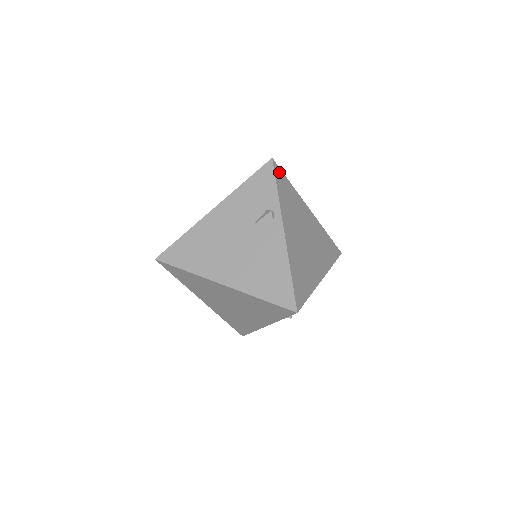
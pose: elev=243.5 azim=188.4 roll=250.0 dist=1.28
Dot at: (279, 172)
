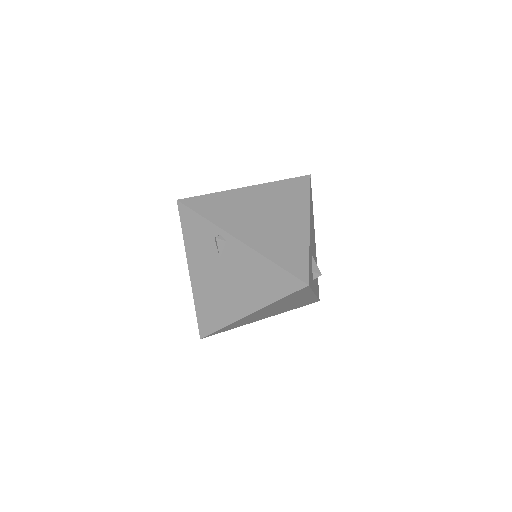
Dot at: (193, 201)
